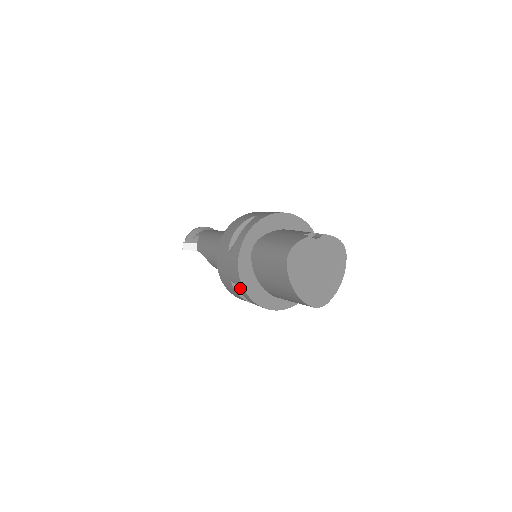
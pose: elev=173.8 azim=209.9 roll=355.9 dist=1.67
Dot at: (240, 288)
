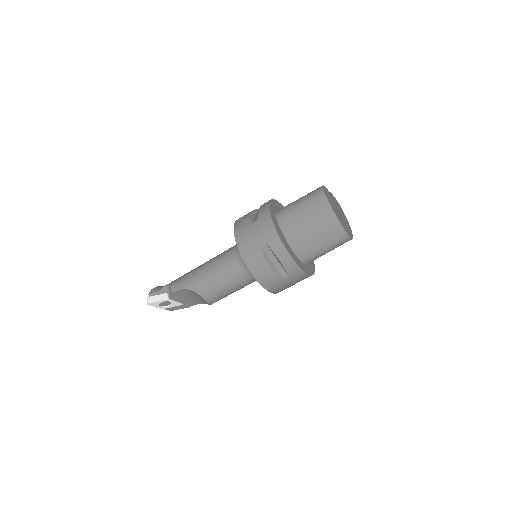
Dot at: (275, 244)
